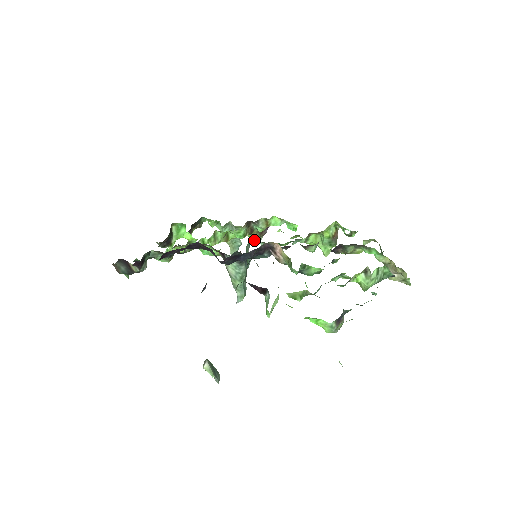
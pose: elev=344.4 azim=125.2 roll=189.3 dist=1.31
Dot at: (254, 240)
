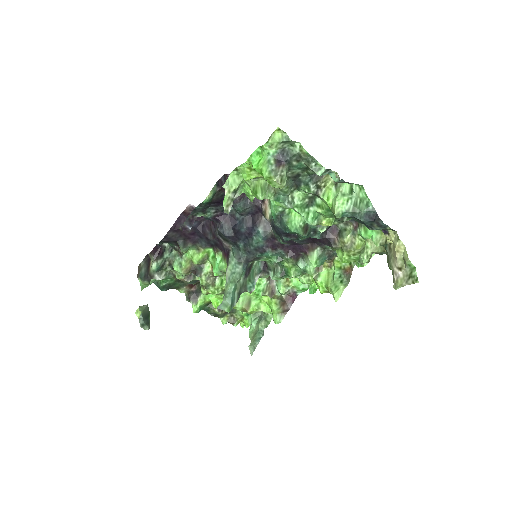
Dot at: (265, 267)
